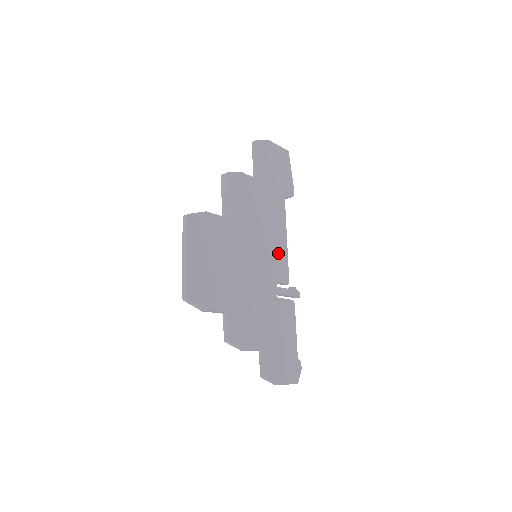
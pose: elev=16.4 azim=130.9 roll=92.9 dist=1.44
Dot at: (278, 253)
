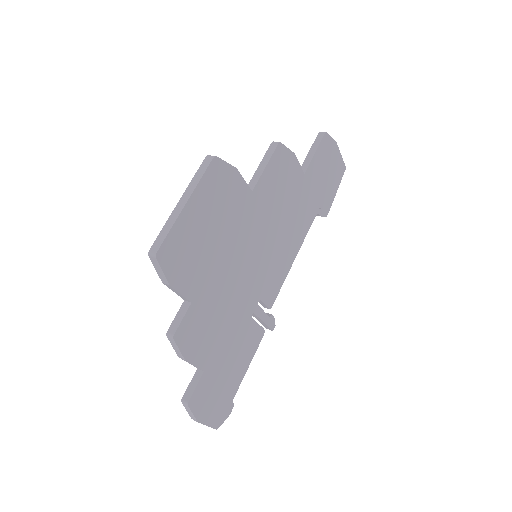
Dot at: (279, 268)
